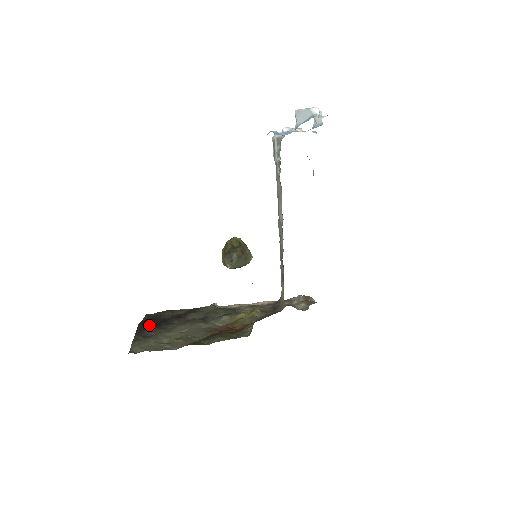
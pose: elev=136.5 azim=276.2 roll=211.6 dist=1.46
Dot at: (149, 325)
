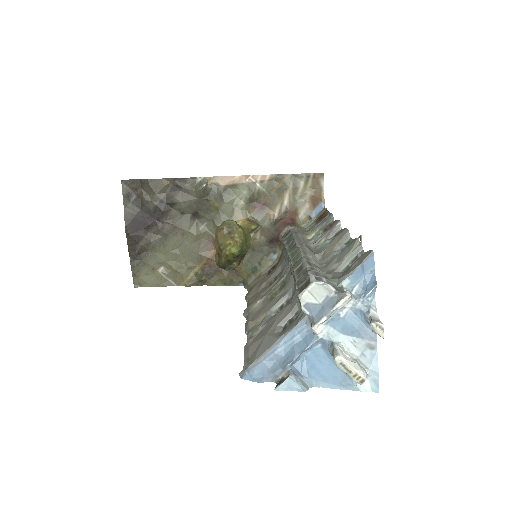
Dot at: (137, 231)
